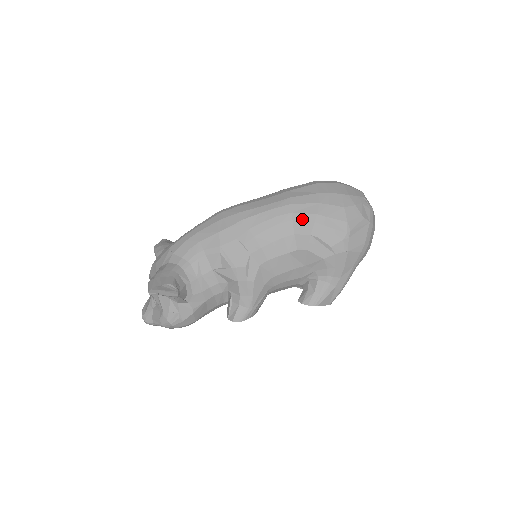
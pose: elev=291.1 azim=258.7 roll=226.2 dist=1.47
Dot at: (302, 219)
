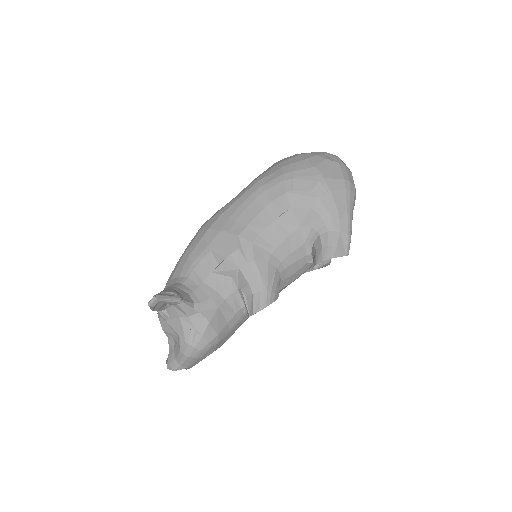
Dot at: (272, 185)
